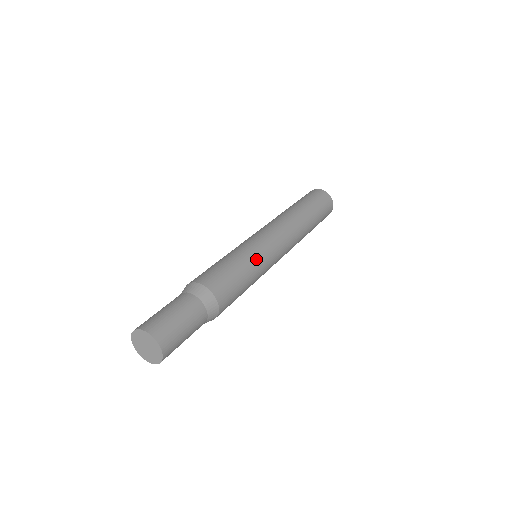
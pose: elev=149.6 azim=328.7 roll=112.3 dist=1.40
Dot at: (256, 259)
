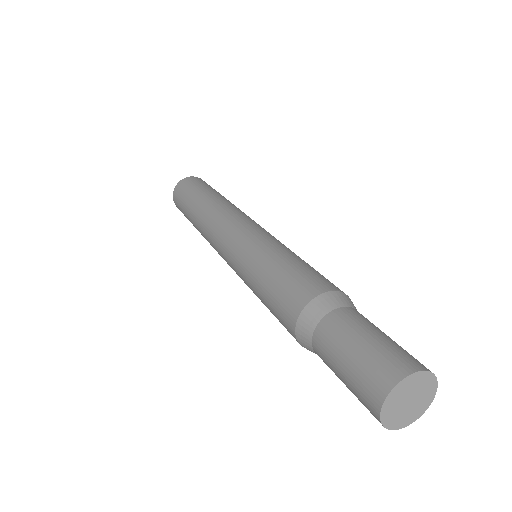
Dot at: (280, 244)
